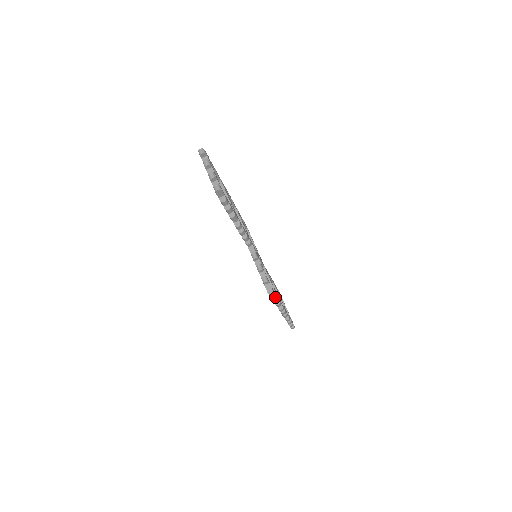
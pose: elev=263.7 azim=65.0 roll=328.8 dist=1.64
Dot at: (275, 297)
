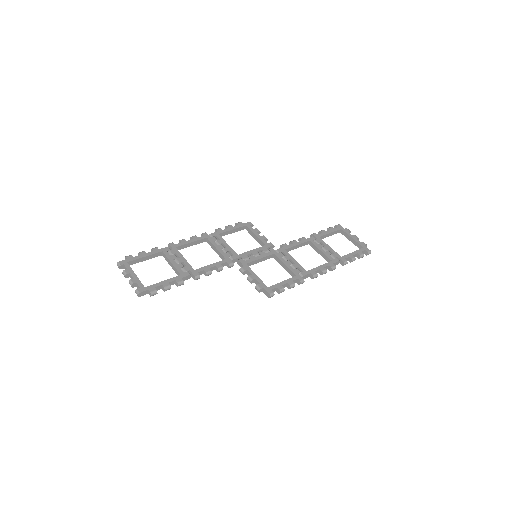
Dot at: (282, 290)
